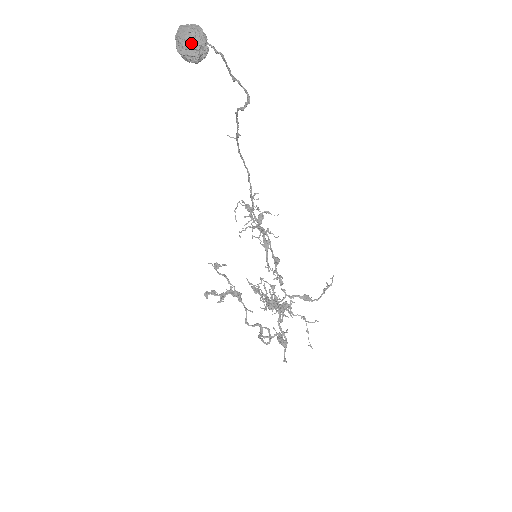
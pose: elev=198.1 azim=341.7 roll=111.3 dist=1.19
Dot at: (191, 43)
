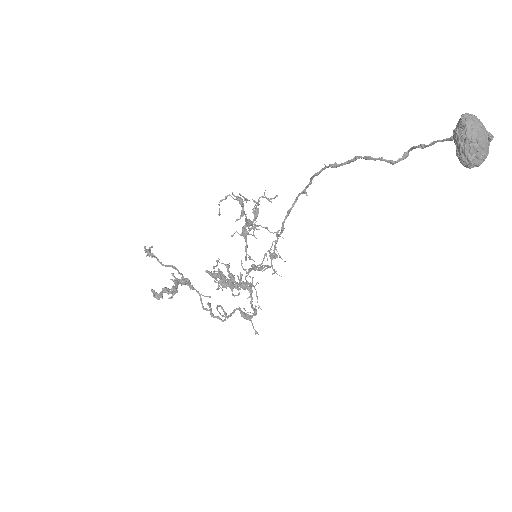
Dot at: (486, 153)
